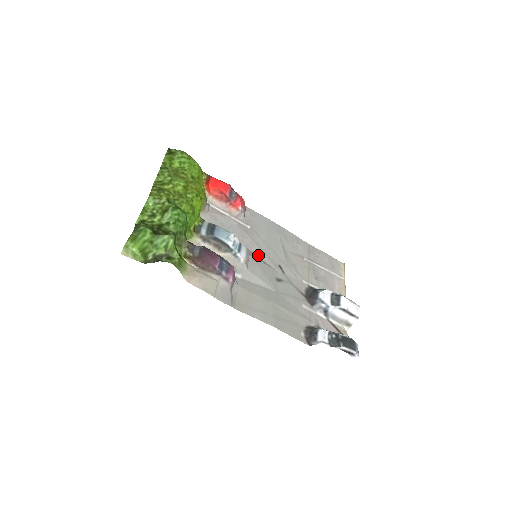
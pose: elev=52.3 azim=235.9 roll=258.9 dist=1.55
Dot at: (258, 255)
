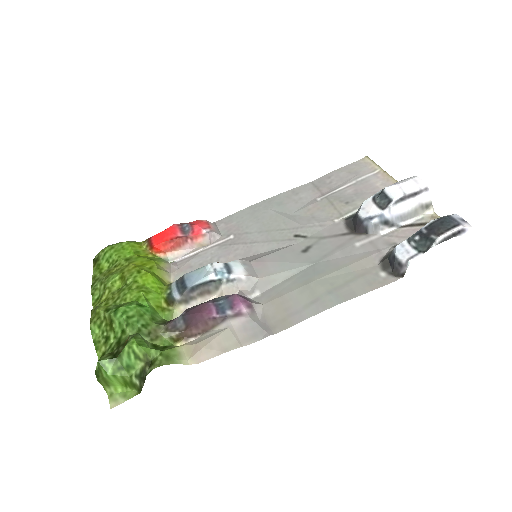
Dot at: (263, 251)
